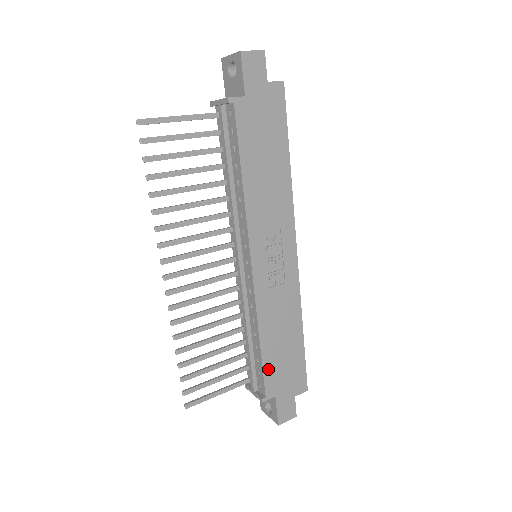
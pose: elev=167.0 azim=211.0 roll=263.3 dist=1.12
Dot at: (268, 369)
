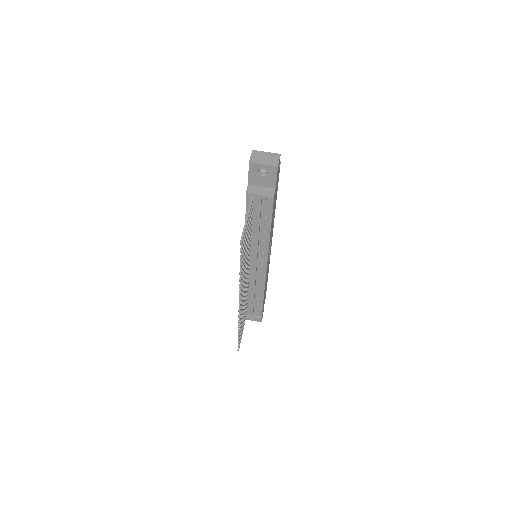
Dot at: occluded
